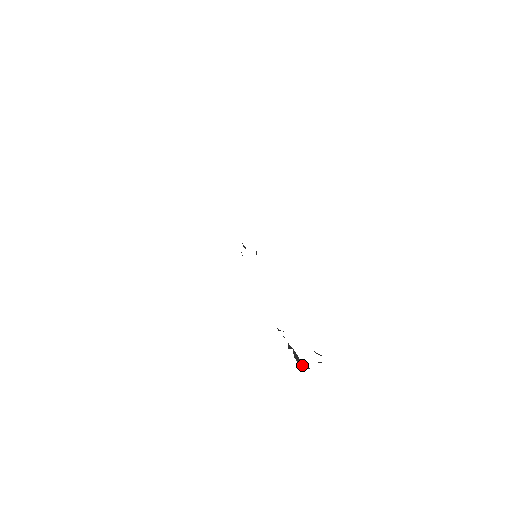
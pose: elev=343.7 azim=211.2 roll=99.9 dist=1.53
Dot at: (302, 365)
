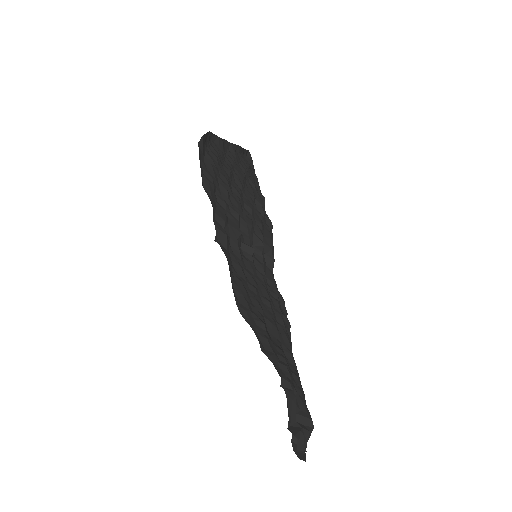
Dot at: (296, 449)
